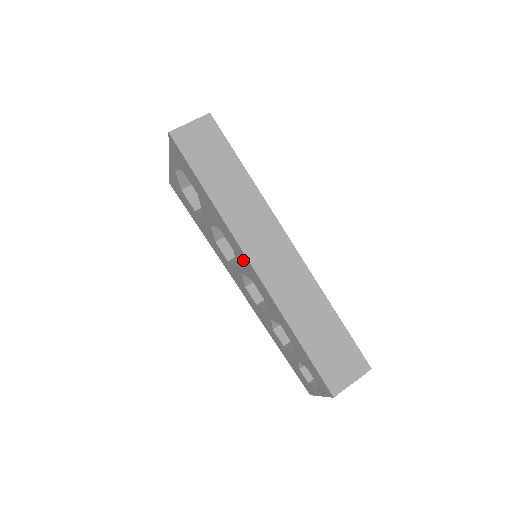
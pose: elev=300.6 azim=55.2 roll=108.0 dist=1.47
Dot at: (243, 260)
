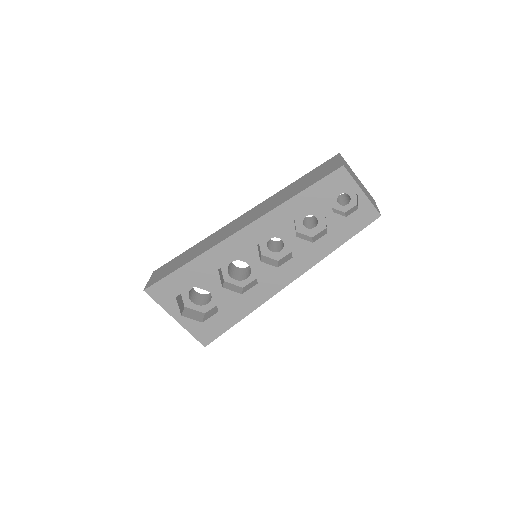
Dot at: (238, 245)
